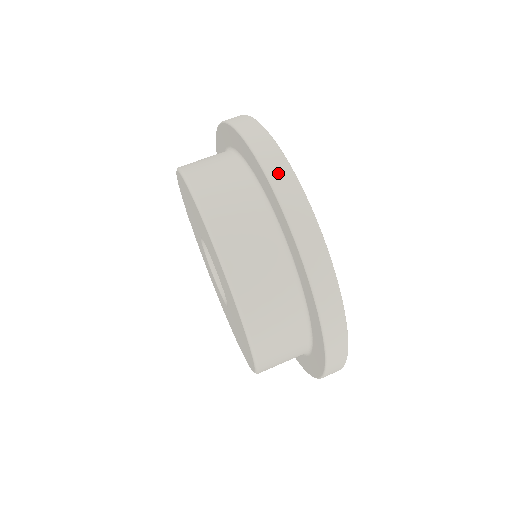
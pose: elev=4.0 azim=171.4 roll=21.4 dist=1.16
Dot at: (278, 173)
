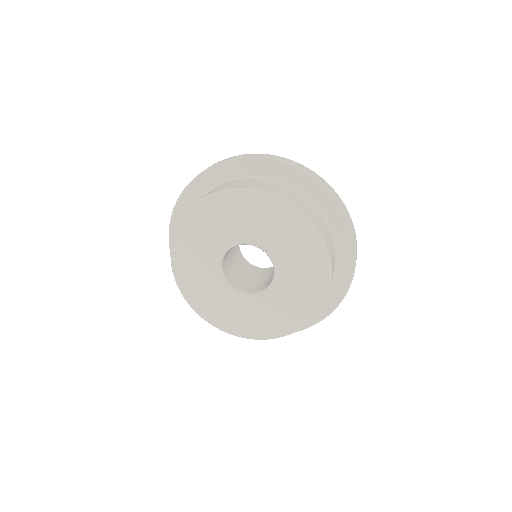
Dot at: (340, 200)
